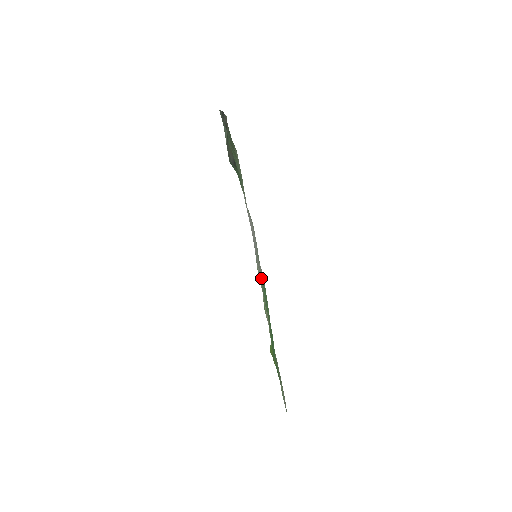
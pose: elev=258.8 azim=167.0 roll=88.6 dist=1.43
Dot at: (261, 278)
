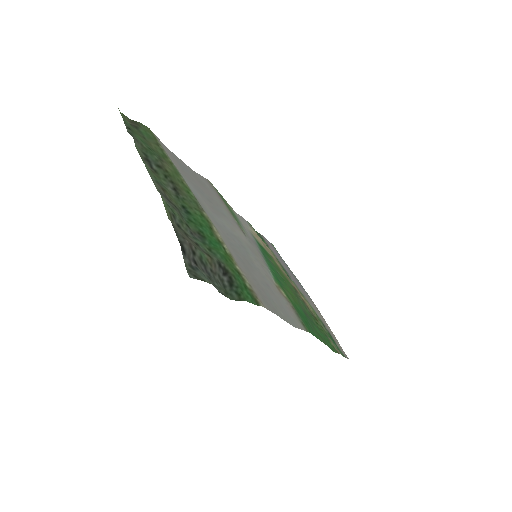
Dot at: (268, 264)
